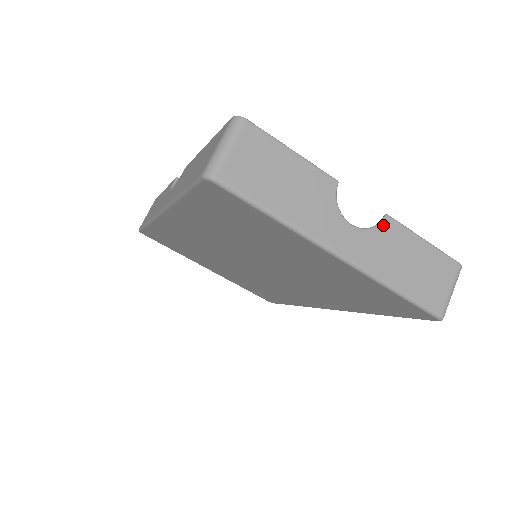
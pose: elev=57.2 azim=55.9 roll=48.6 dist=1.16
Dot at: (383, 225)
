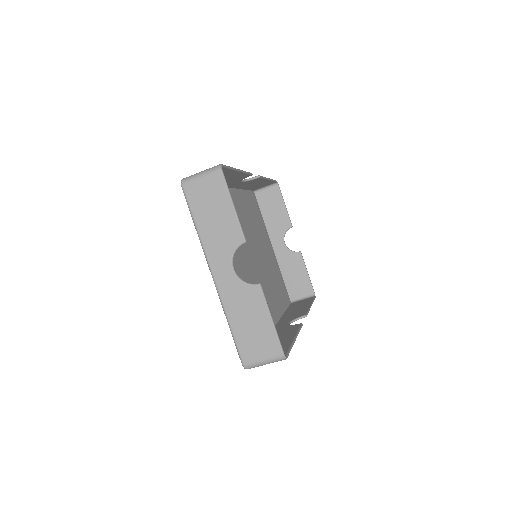
Dot at: (252, 287)
